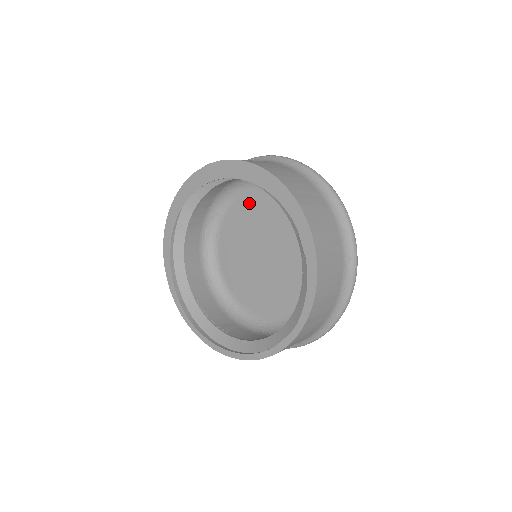
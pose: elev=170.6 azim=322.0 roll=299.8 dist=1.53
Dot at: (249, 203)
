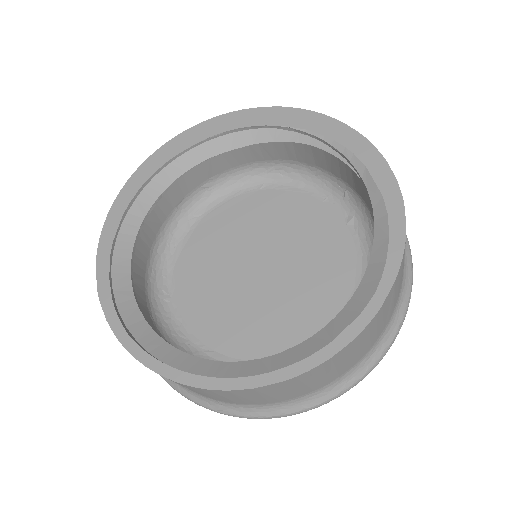
Dot at: (237, 207)
